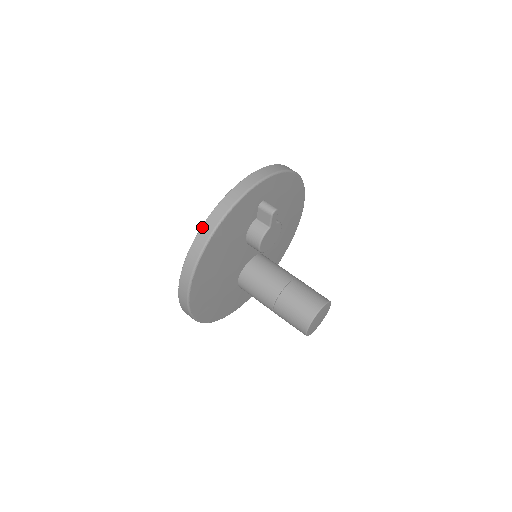
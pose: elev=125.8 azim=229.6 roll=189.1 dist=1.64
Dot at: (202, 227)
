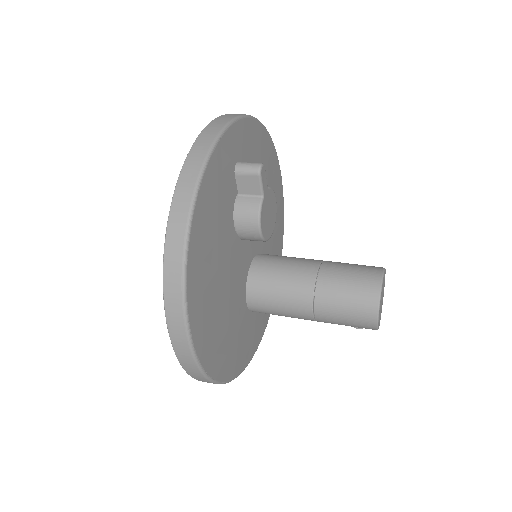
Dot at: (168, 226)
